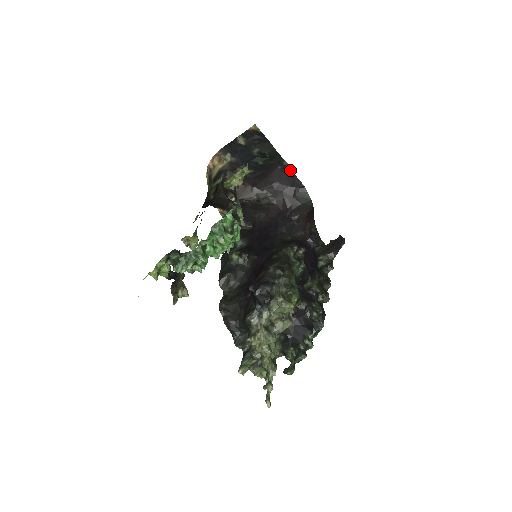
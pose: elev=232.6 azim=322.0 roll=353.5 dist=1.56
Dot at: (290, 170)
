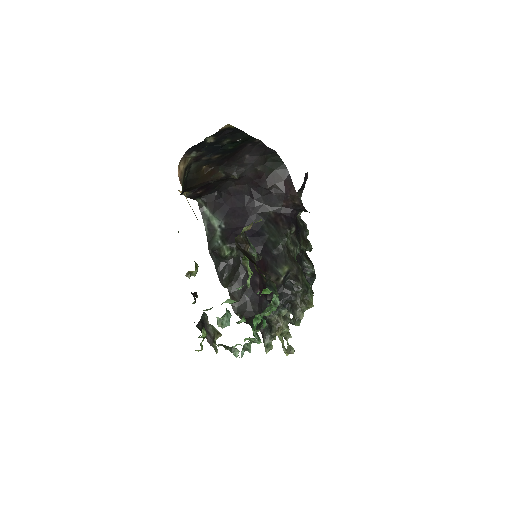
Dot at: (262, 144)
